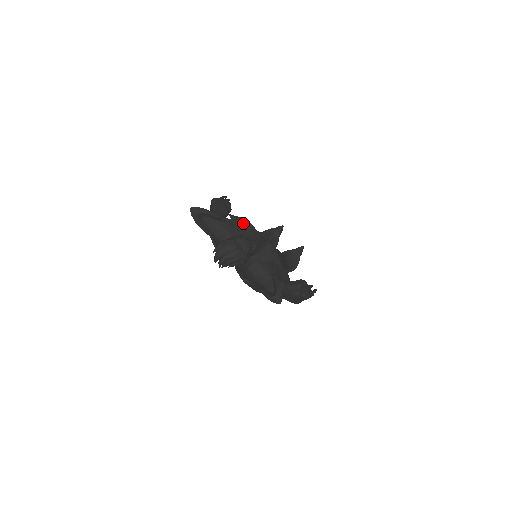
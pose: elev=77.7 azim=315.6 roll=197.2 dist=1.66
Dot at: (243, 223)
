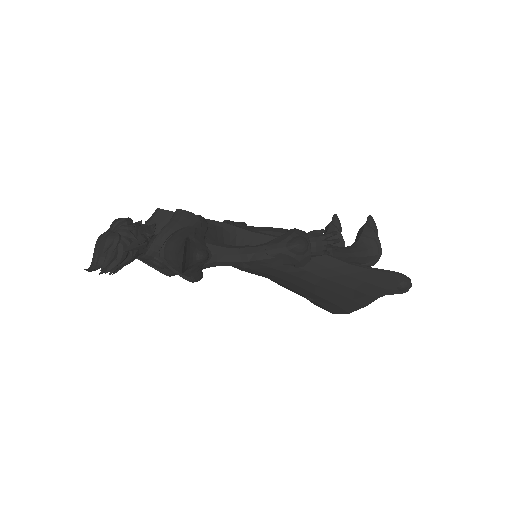
Dot at: (151, 216)
